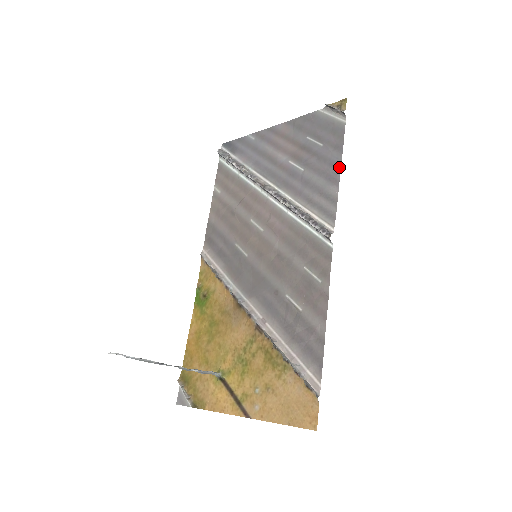
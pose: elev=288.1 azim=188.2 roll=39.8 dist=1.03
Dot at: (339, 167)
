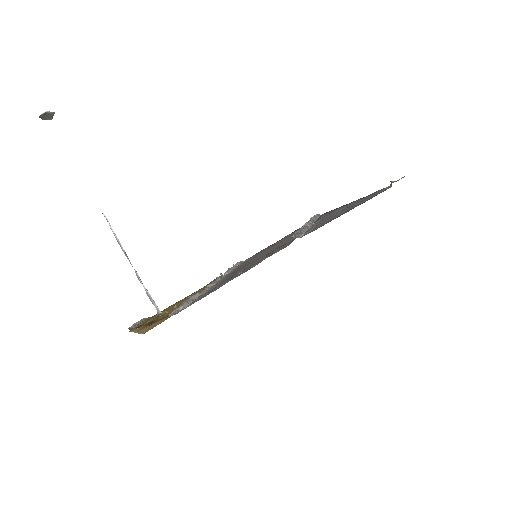
Dot at: occluded
